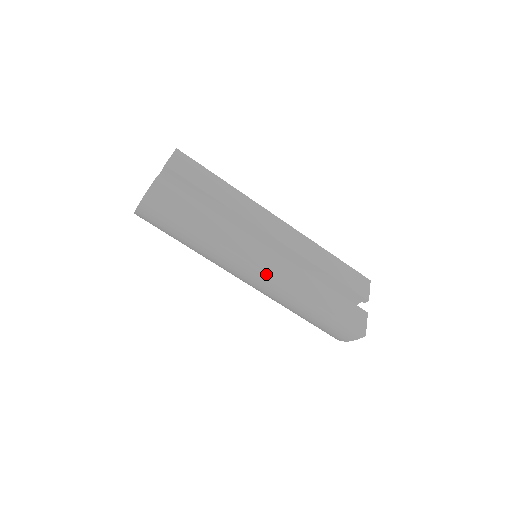
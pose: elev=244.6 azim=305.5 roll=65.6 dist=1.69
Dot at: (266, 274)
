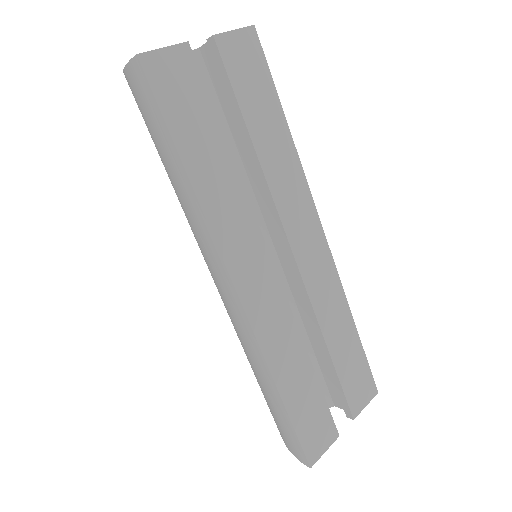
Dot at: (238, 300)
